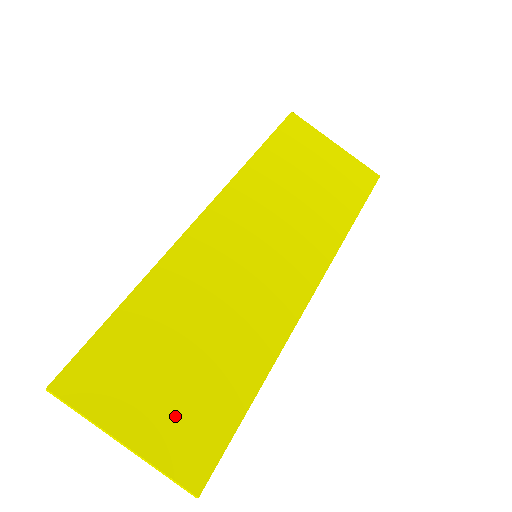
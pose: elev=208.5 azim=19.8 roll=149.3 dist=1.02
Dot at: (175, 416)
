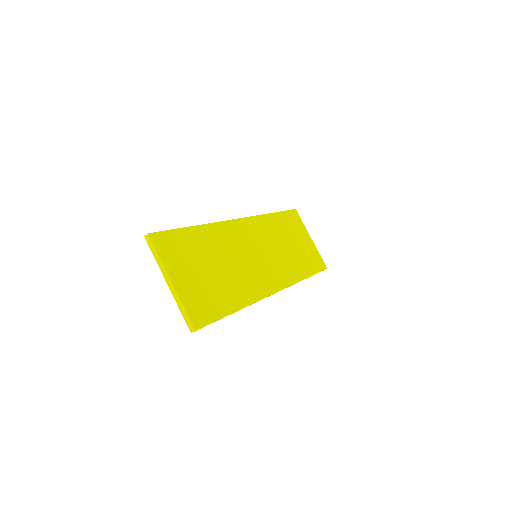
Dot at: (197, 290)
